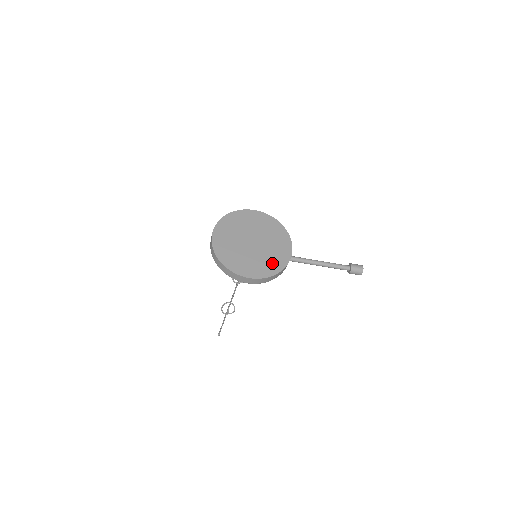
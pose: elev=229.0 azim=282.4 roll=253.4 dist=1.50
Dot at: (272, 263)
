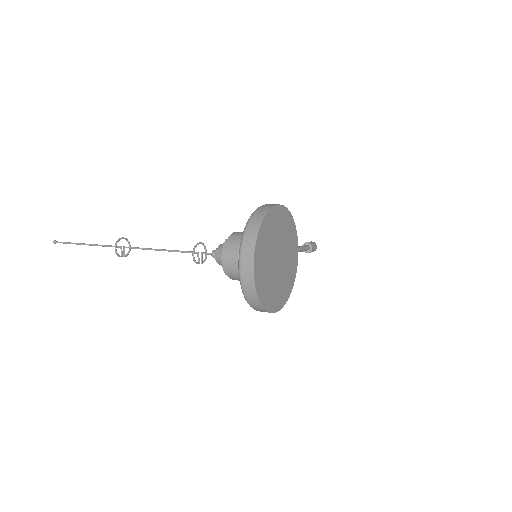
Dot at: (288, 282)
